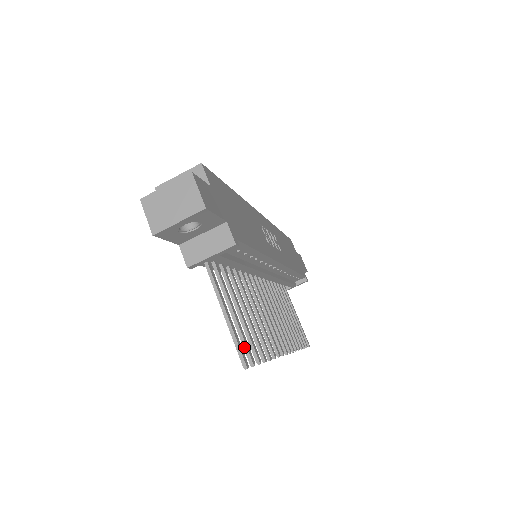
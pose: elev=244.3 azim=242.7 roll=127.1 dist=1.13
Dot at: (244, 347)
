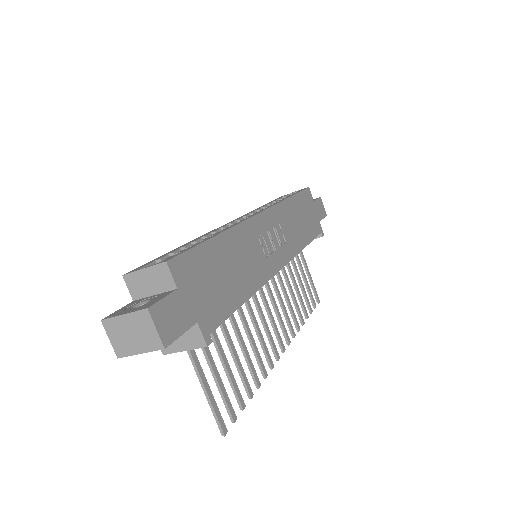
Dot at: (226, 407)
